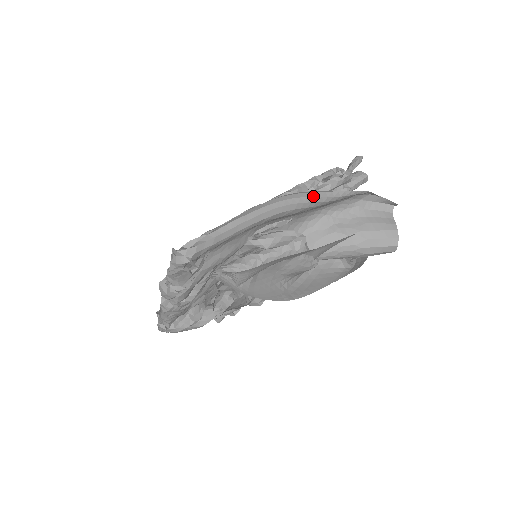
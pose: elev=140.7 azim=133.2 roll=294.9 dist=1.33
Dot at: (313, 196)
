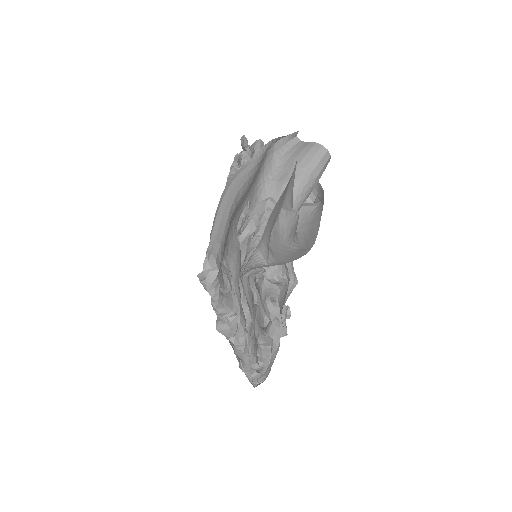
Dot at: (244, 169)
